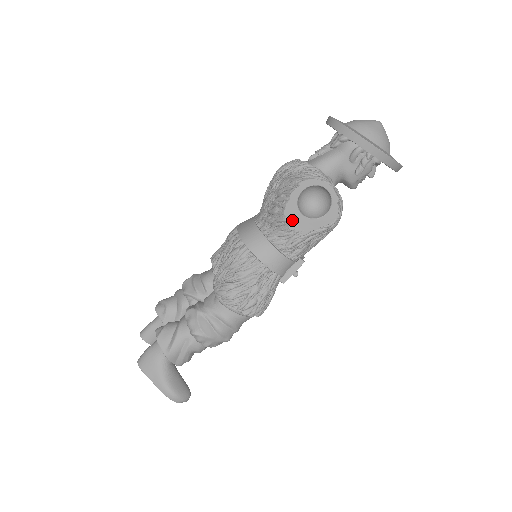
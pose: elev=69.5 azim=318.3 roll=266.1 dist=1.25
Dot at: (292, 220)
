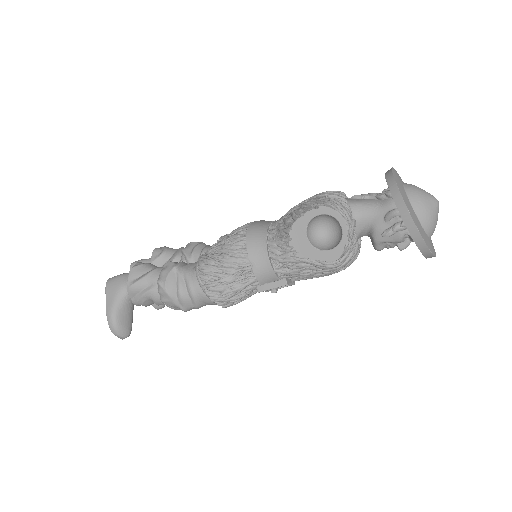
Dot at: (295, 236)
